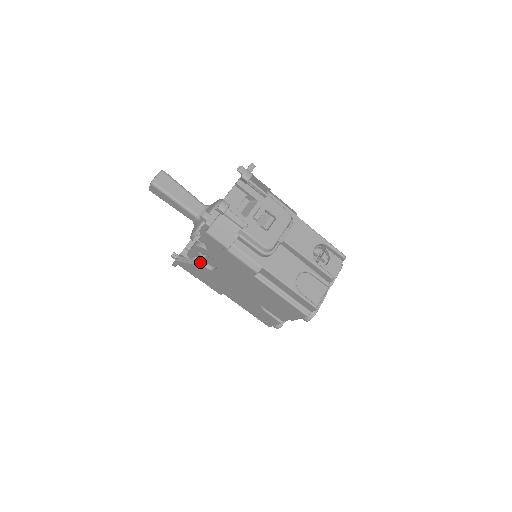
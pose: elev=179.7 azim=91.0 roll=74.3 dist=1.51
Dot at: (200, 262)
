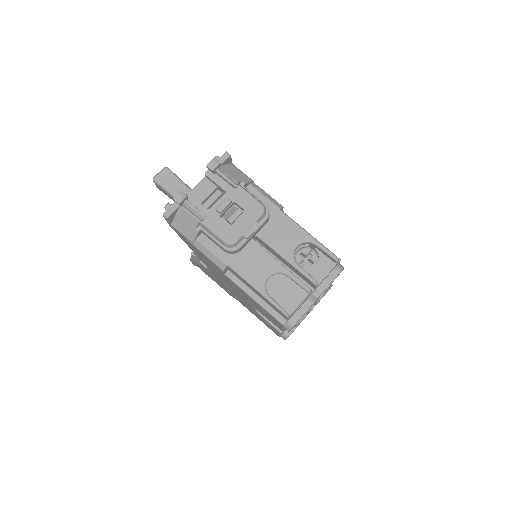
Dot at: occluded
